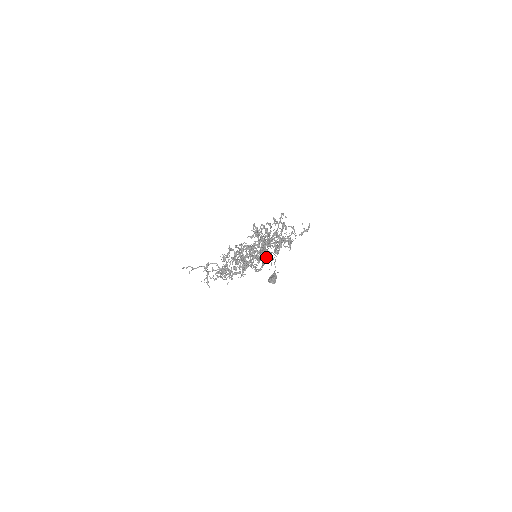
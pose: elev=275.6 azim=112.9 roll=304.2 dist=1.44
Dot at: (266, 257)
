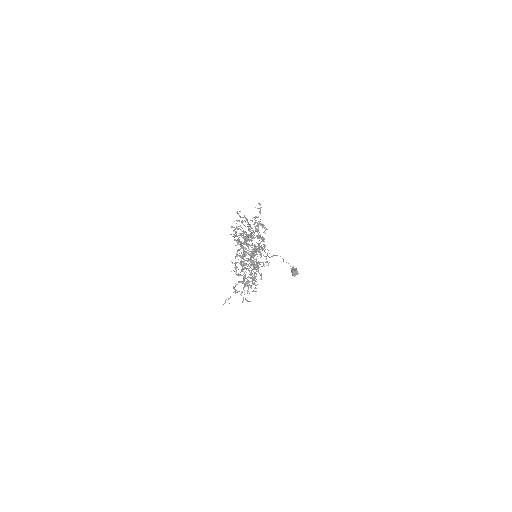
Dot at: (260, 249)
